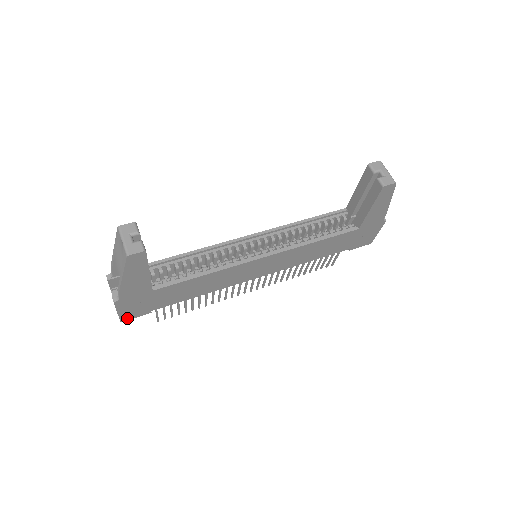
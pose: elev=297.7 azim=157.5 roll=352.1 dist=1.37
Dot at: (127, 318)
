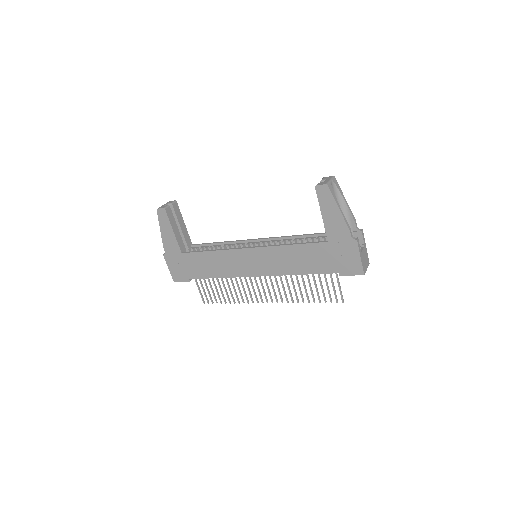
Dot at: (177, 279)
